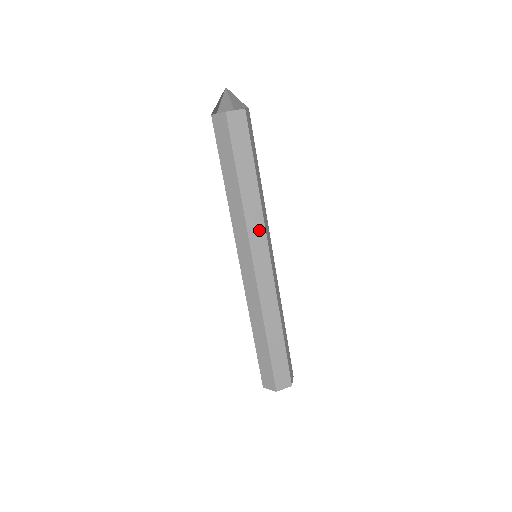
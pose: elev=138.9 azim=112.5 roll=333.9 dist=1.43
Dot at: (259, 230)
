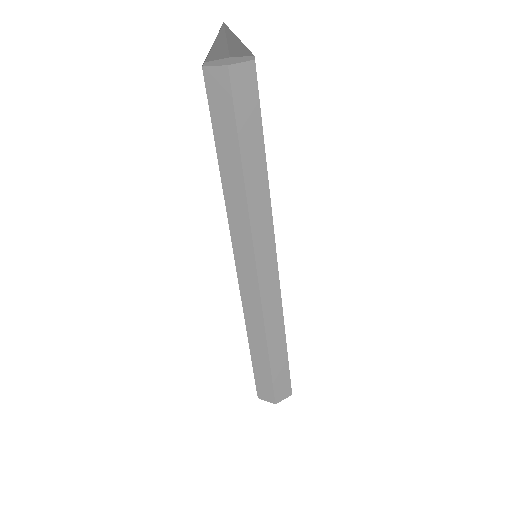
Dot at: (244, 233)
